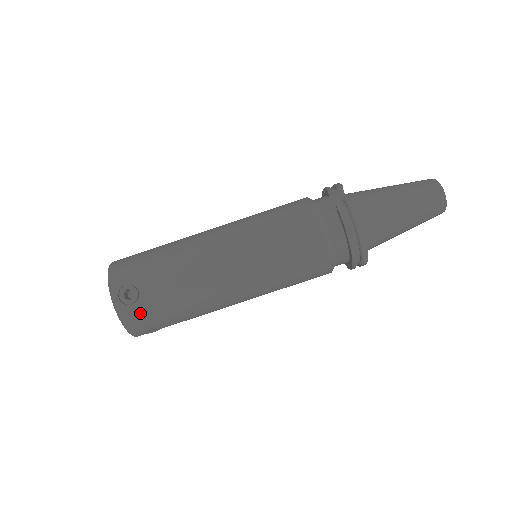
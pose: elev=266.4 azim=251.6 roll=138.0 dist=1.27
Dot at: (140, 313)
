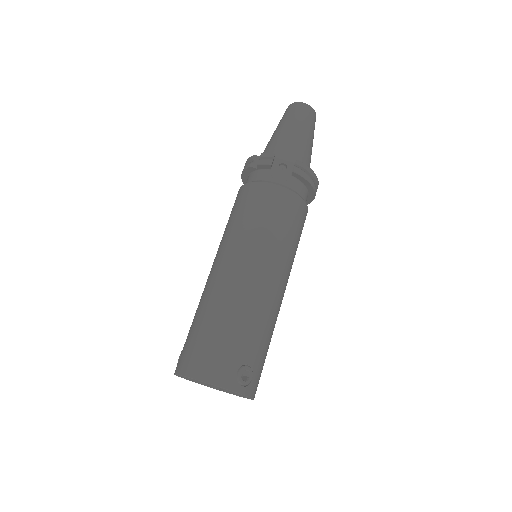
Dot at: (258, 377)
